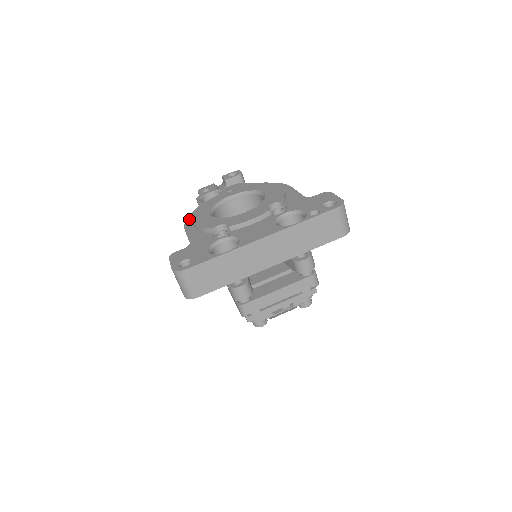
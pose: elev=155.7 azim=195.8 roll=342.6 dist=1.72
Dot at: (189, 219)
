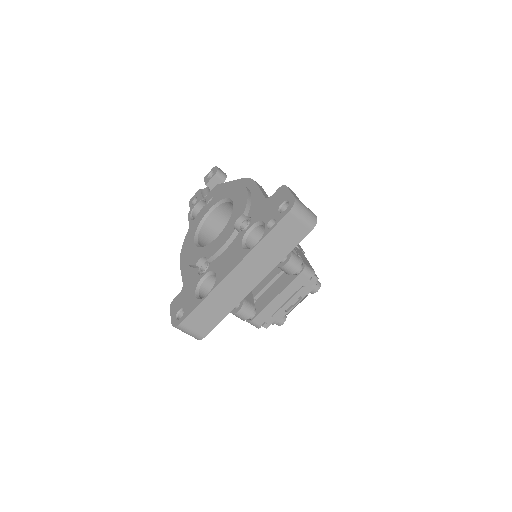
Dot at: occluded
